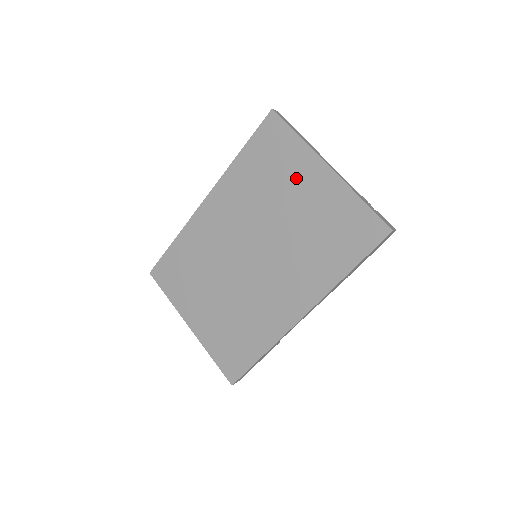
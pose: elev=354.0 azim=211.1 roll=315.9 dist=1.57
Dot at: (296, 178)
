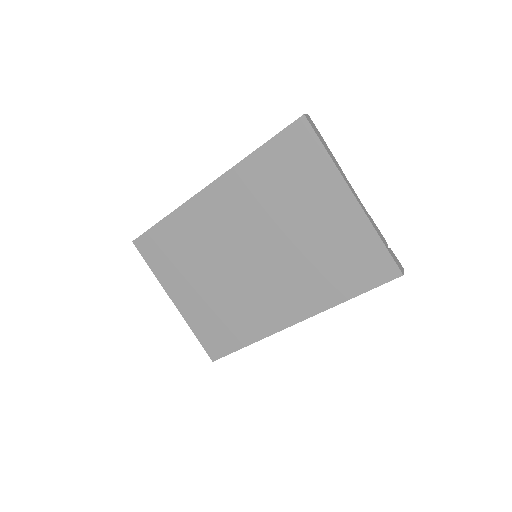
Dot at: (316, 197)
